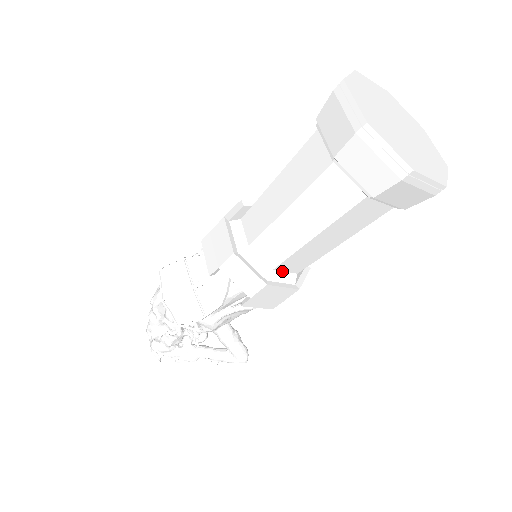
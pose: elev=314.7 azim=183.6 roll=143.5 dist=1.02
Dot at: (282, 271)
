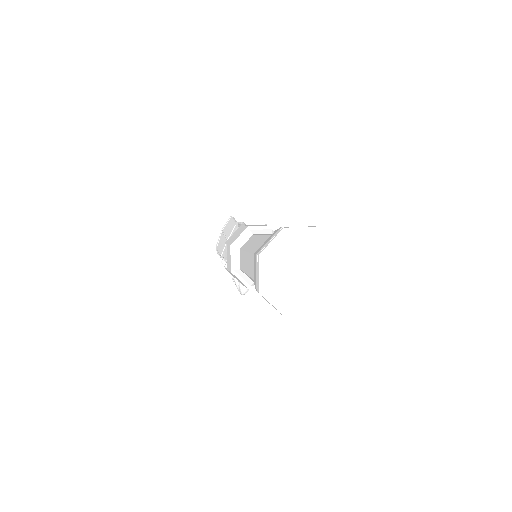
Dot at: (245, 274)
